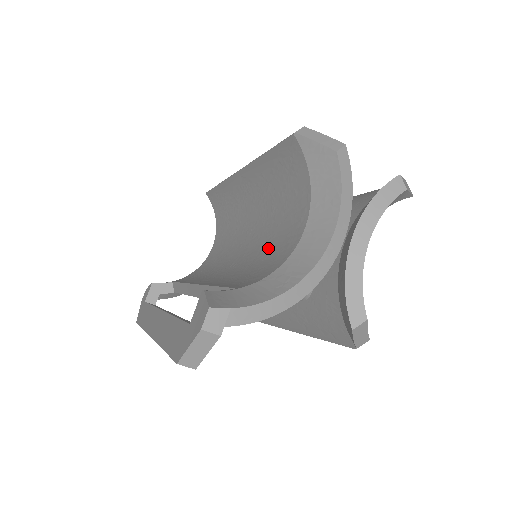
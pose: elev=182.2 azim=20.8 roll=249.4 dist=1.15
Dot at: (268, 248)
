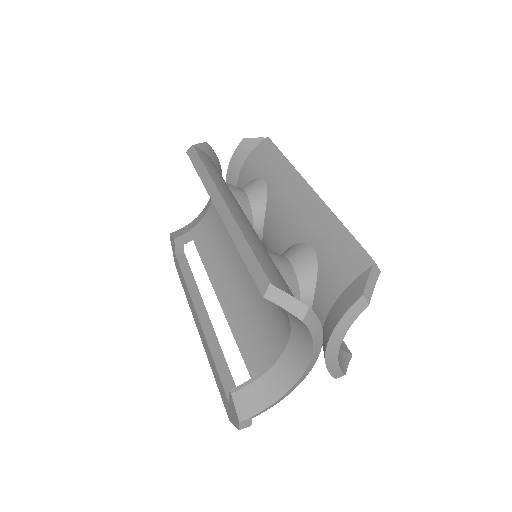
Dot at: (265, 305)
